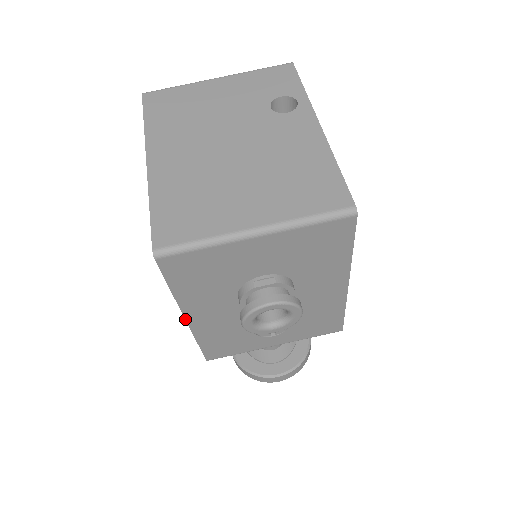
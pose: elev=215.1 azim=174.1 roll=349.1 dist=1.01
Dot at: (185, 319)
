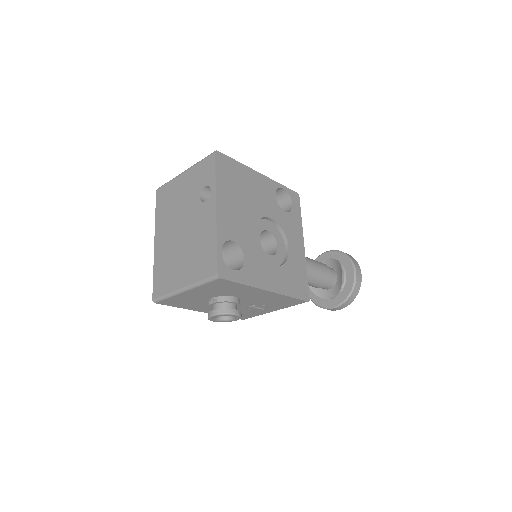
Dot at: occluded
